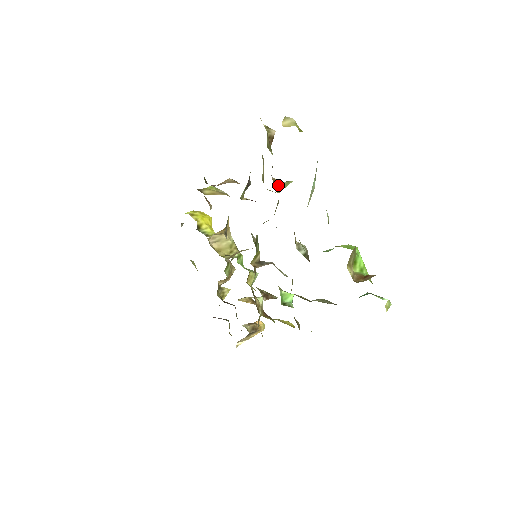
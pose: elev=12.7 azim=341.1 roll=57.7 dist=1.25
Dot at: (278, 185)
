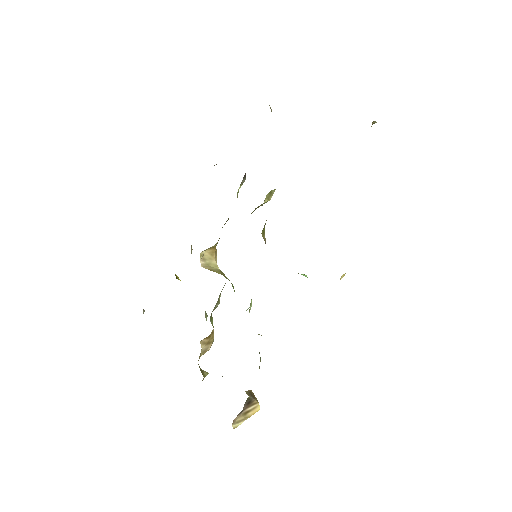
Dot at: occluded
